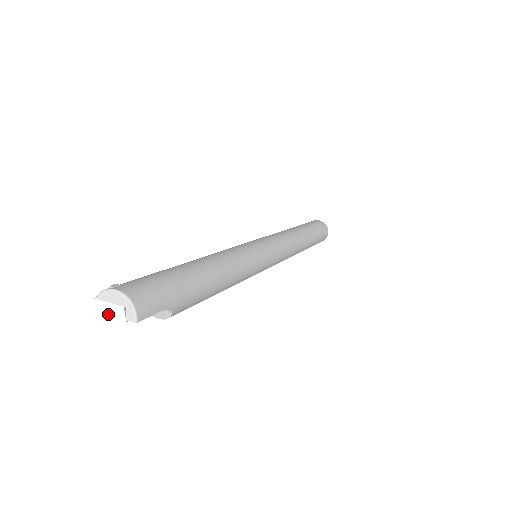
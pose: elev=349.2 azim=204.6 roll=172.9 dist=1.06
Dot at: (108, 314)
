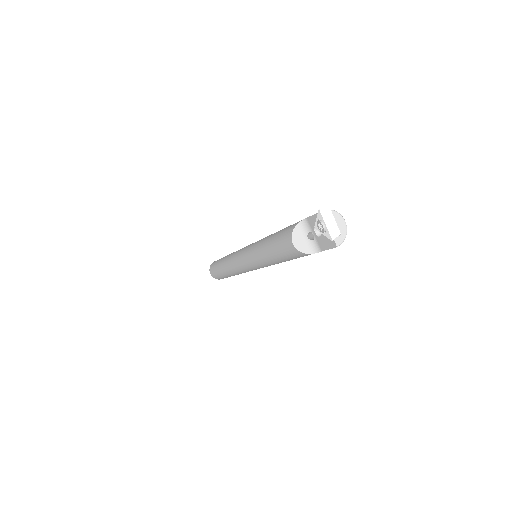
Dot at: (329, 225)
